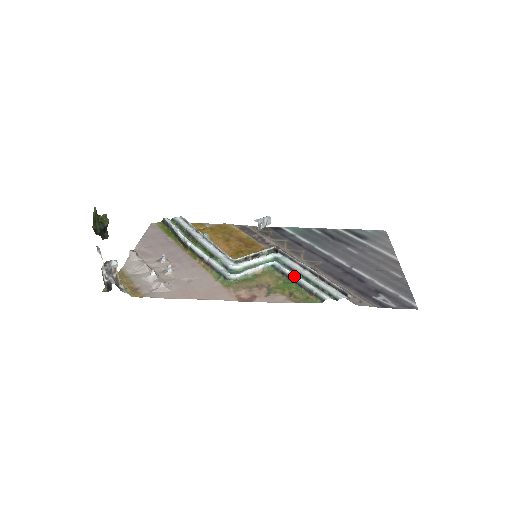
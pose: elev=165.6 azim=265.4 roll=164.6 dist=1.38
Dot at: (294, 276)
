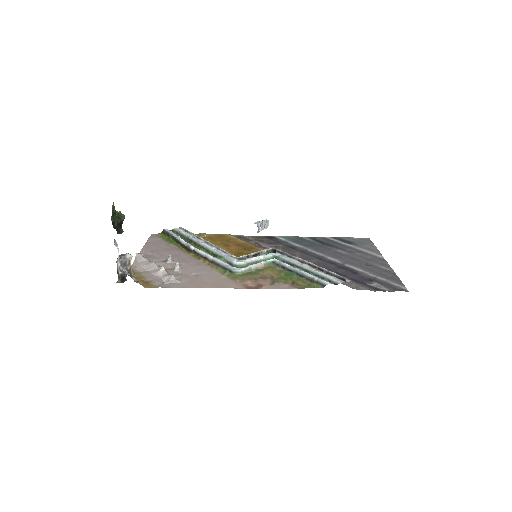
Dot at: (295, 268)
